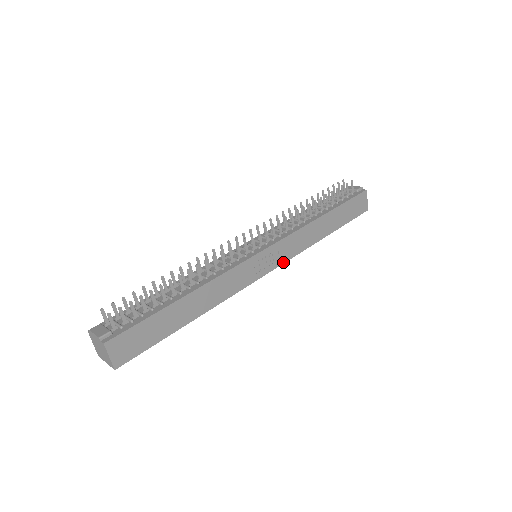
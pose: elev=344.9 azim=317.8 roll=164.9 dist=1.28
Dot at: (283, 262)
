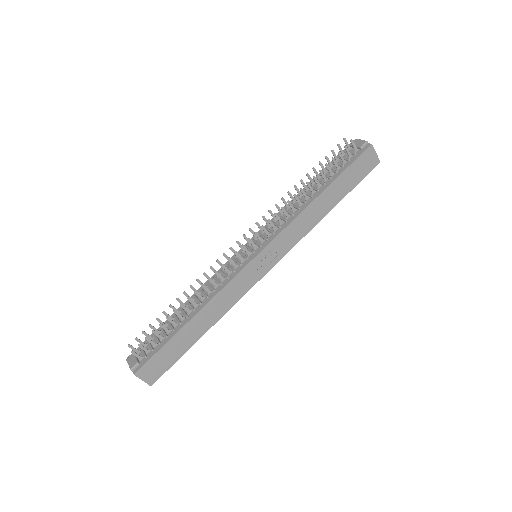
Dot at: (283, 255)
